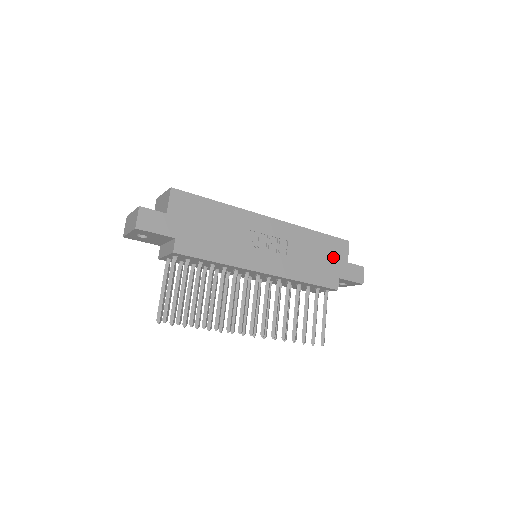
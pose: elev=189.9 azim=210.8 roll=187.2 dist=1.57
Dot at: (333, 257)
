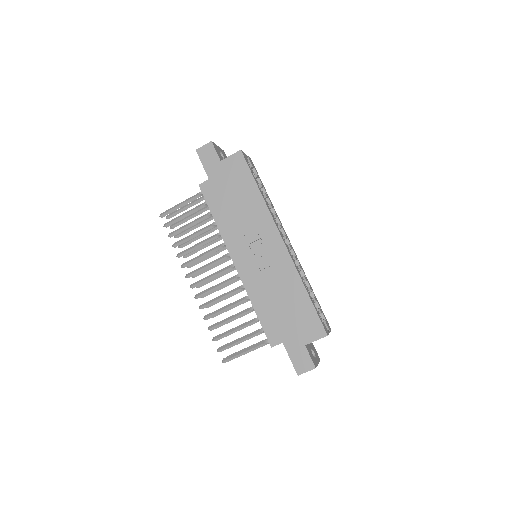
Dot at: (298, 325)
